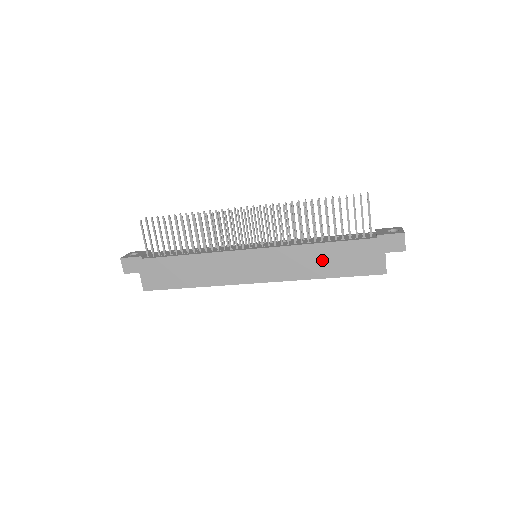
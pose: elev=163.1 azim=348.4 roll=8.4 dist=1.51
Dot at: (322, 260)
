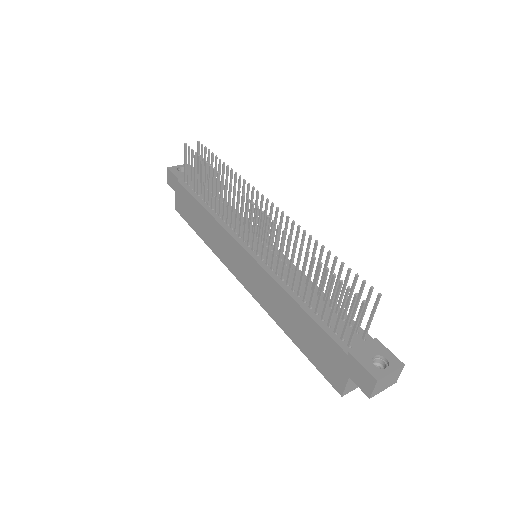
Dot at: (293, 319)
